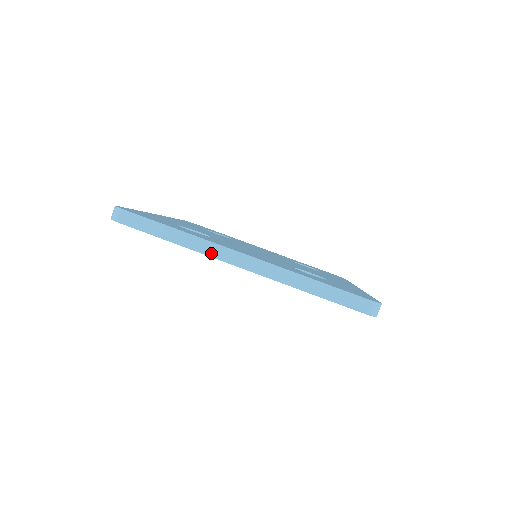
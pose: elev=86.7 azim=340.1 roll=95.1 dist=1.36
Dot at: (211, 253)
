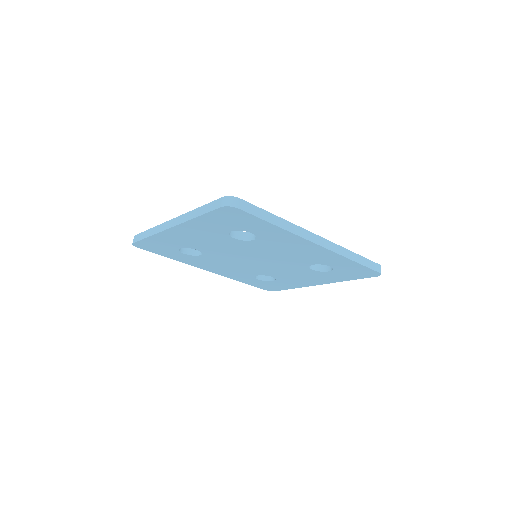
Dot at: (161, 230)
